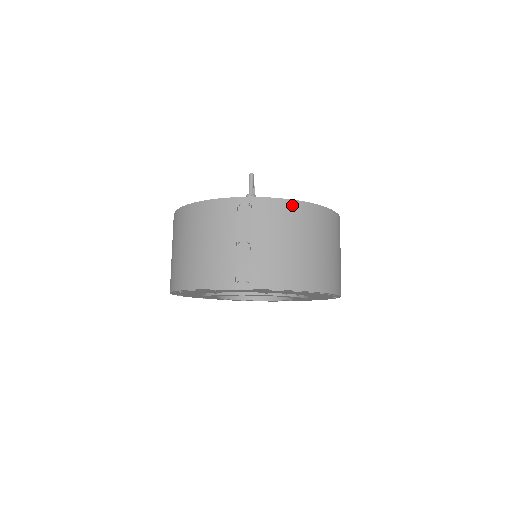
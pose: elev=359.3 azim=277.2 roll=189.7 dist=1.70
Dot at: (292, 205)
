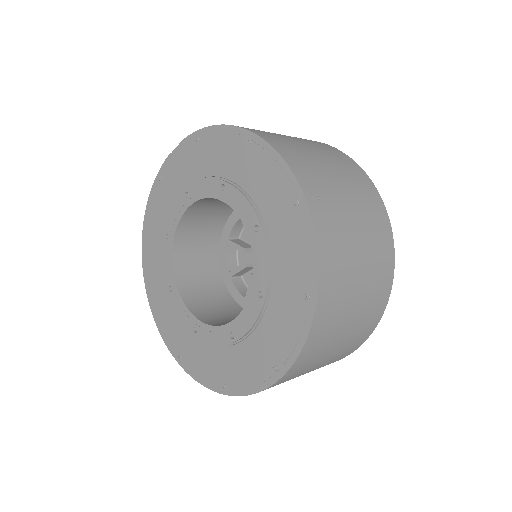
Dot at: occluded
